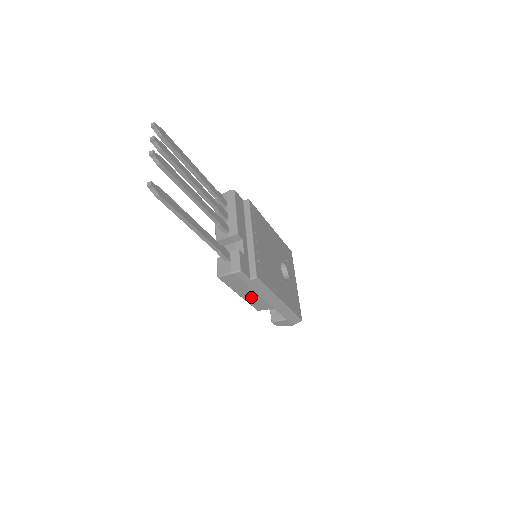
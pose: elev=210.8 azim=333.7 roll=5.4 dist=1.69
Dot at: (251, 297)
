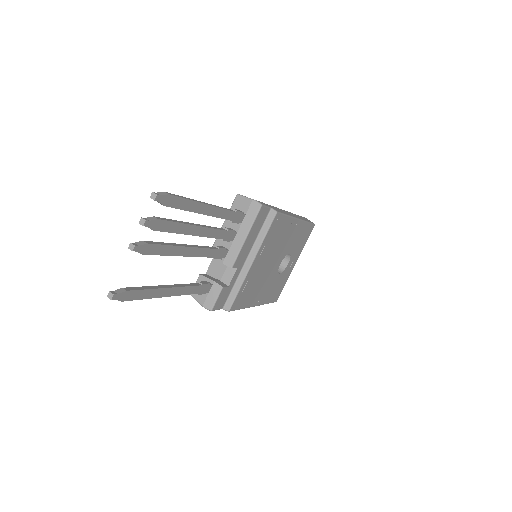
Dot at: occluded
